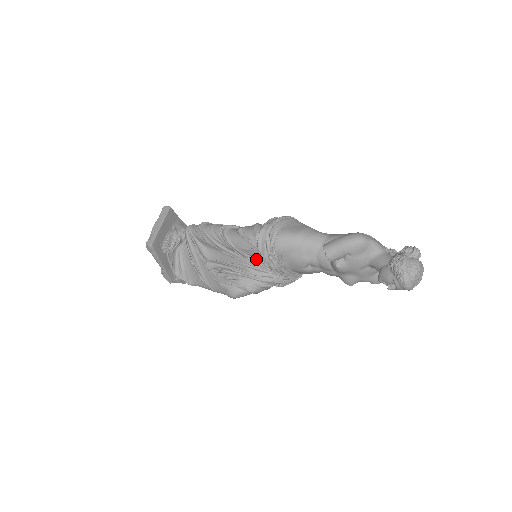
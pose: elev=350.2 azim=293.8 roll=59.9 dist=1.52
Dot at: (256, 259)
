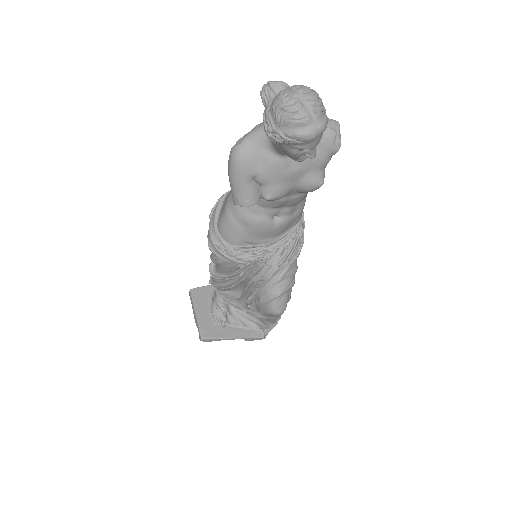
Dot at: (243, 268)
